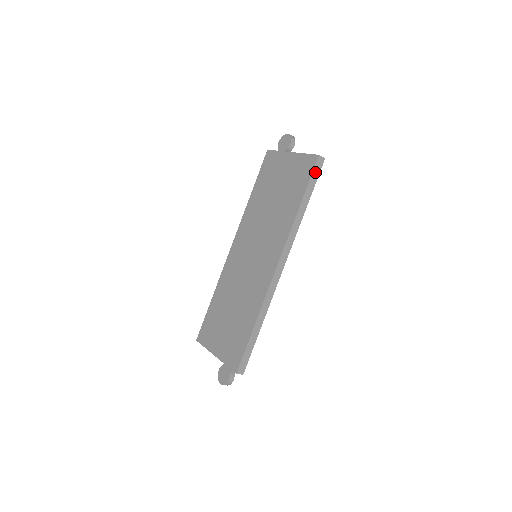
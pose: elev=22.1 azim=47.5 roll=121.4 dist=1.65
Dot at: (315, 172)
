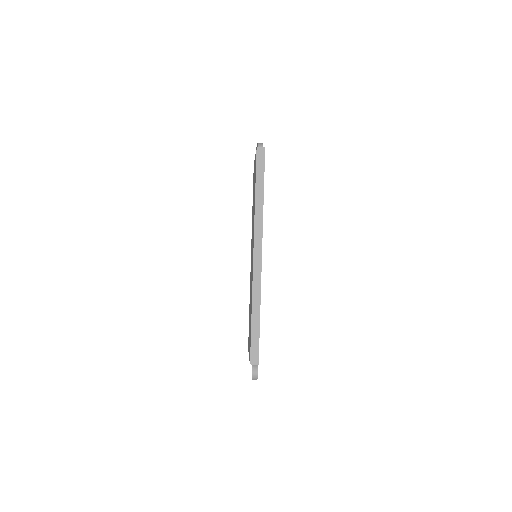
Dot at: (259, 163)
